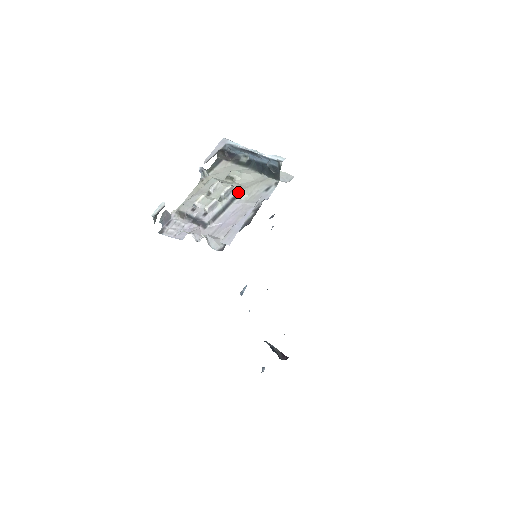
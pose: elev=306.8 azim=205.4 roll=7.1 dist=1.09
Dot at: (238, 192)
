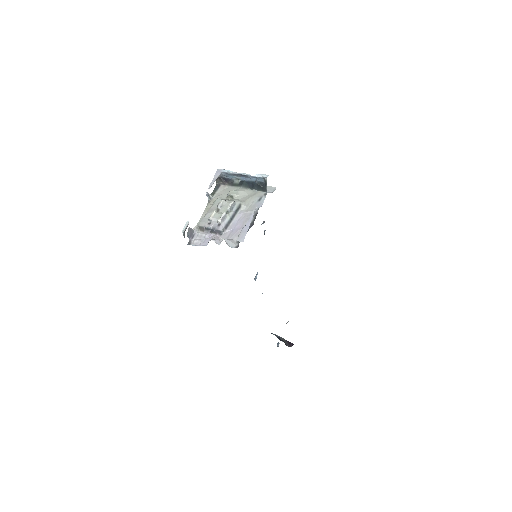
Dot at: (239, 205)
